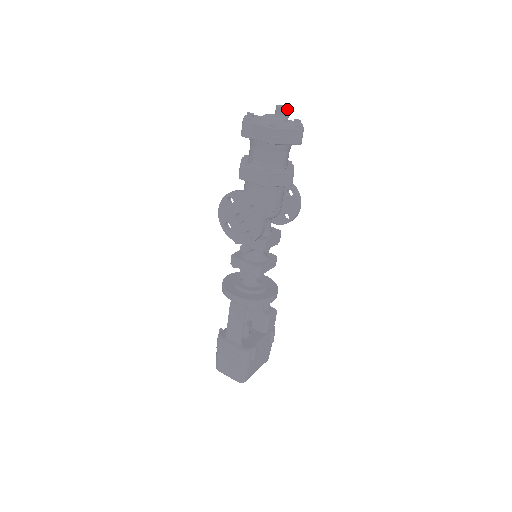
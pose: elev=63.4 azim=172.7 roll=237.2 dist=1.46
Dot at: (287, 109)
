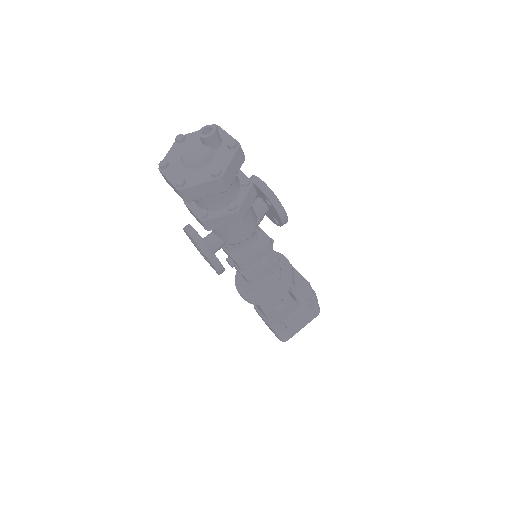
Dot at: (209, 138)
